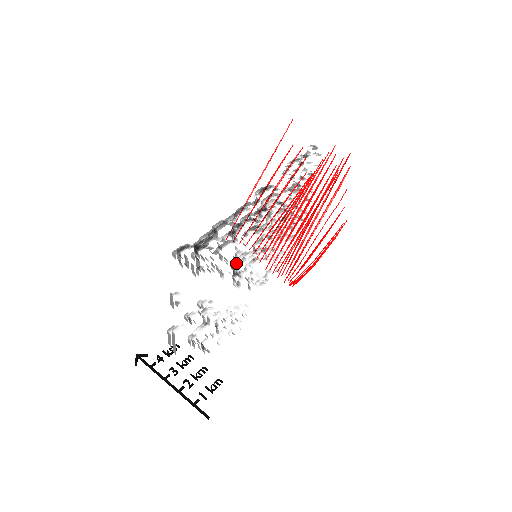
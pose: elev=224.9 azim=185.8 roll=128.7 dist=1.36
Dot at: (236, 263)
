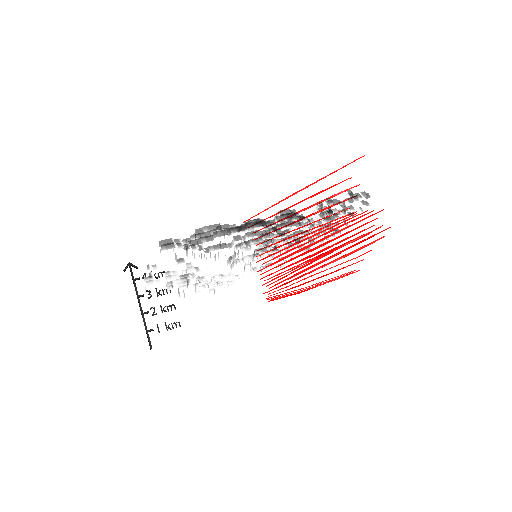
Dot at: occluded
